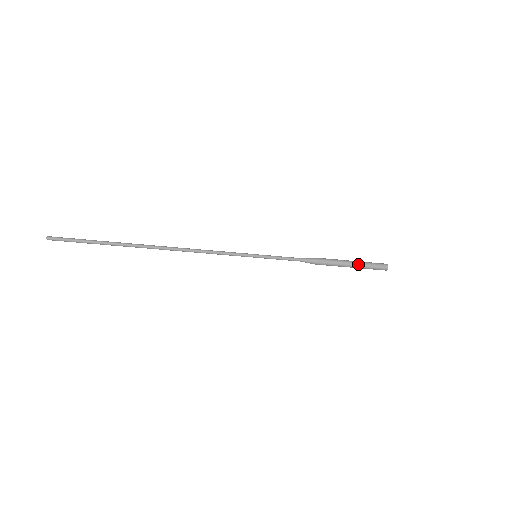
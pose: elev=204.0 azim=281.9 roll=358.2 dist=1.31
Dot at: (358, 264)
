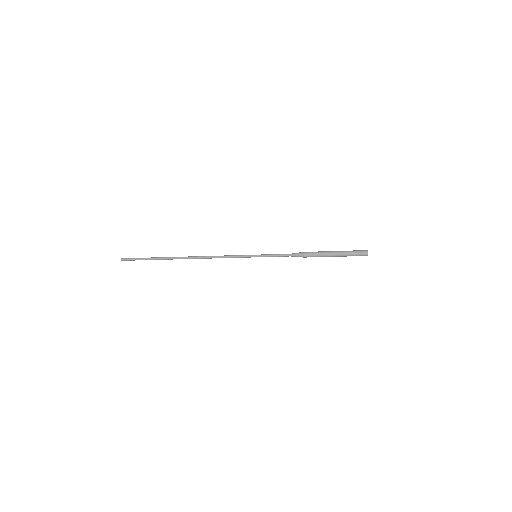
Dot at: (339, 254)
